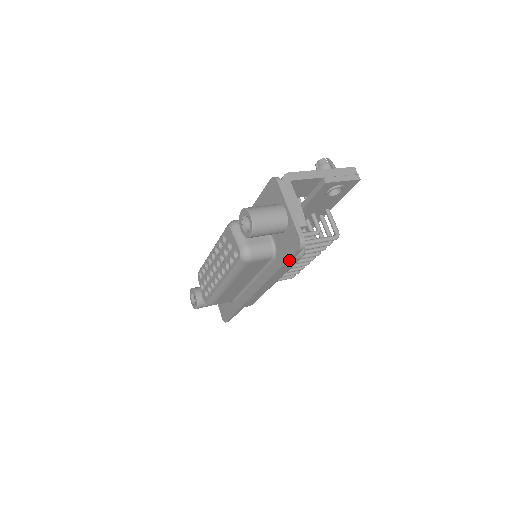
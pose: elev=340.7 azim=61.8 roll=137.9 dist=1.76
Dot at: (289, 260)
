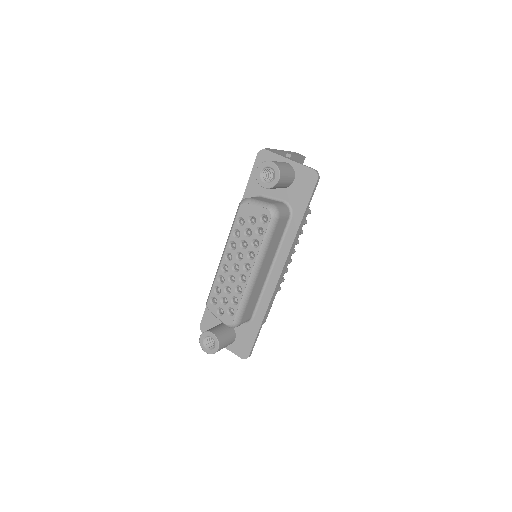
Dot at: (309, 201)
